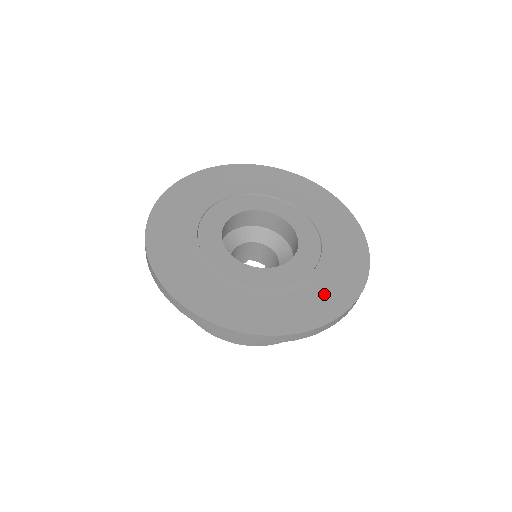
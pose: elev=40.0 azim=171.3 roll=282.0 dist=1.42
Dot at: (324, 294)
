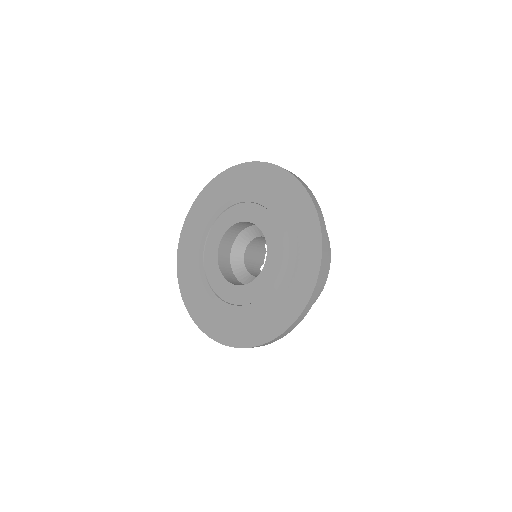
Dot at: (299, 268)
